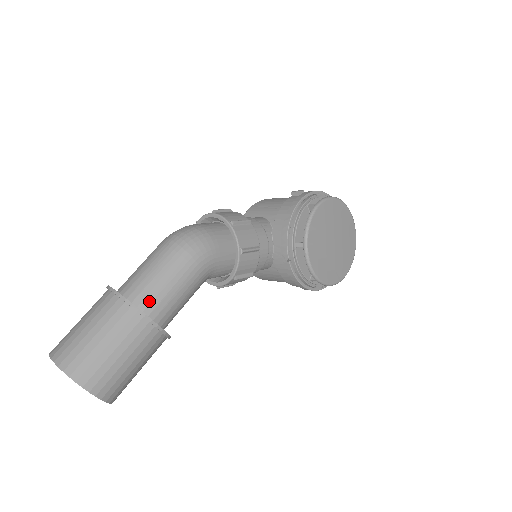
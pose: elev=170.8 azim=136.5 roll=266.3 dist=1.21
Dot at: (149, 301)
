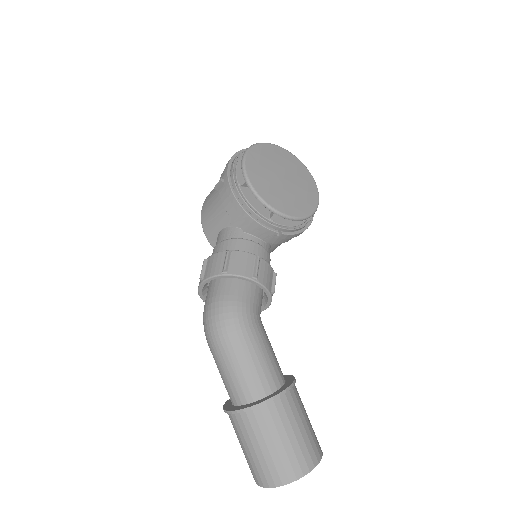
Dot at: (260, 386)
